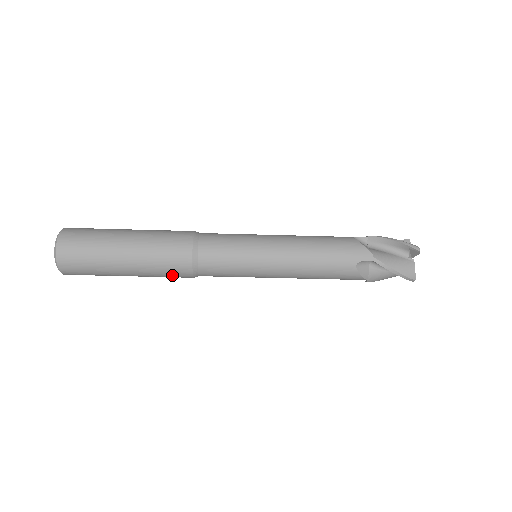
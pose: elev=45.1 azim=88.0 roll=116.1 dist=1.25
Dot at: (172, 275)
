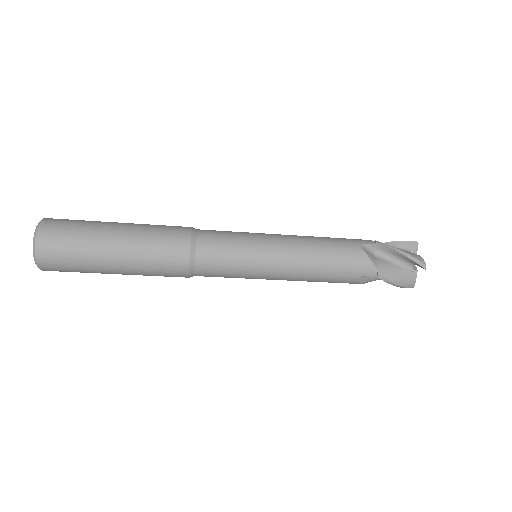
Dot at: (166, 276)
